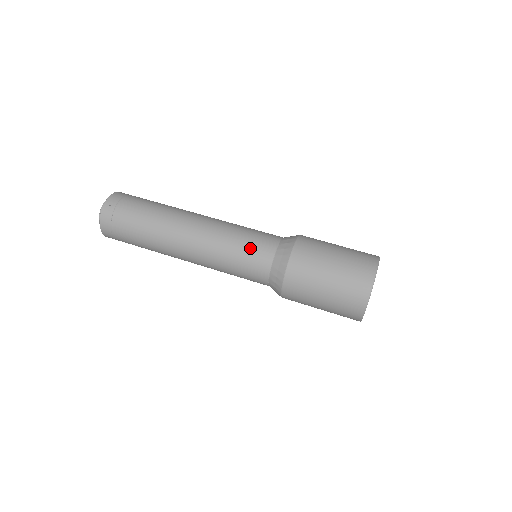
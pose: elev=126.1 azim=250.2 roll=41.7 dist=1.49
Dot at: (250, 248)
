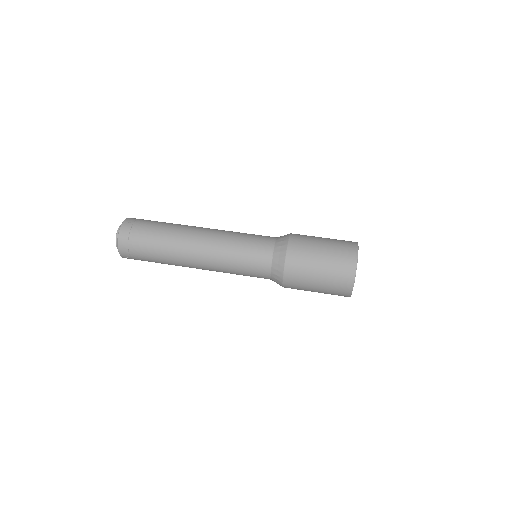
Dot at: (254, 240)
